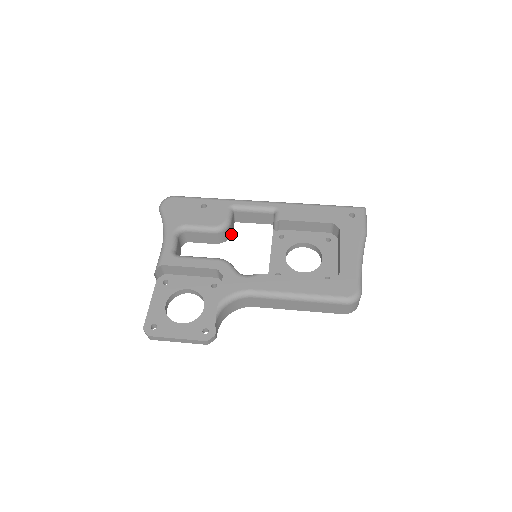
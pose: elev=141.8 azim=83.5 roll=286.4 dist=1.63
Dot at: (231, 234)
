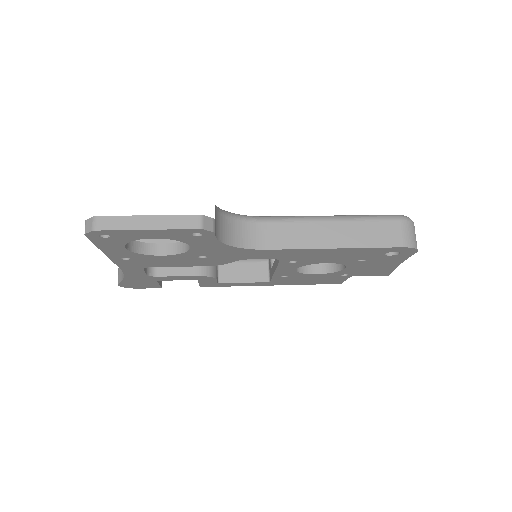
Dot at: (215, 276)
